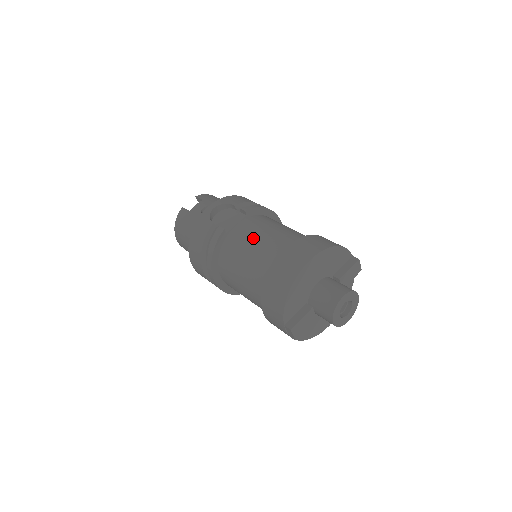
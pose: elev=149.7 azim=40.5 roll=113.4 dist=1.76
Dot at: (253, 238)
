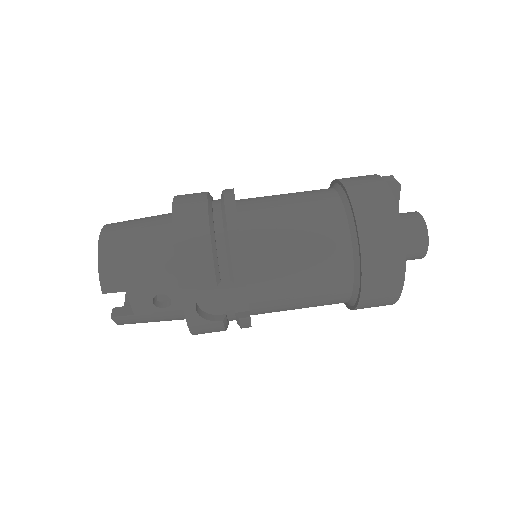
Dot at: (294, 294)
